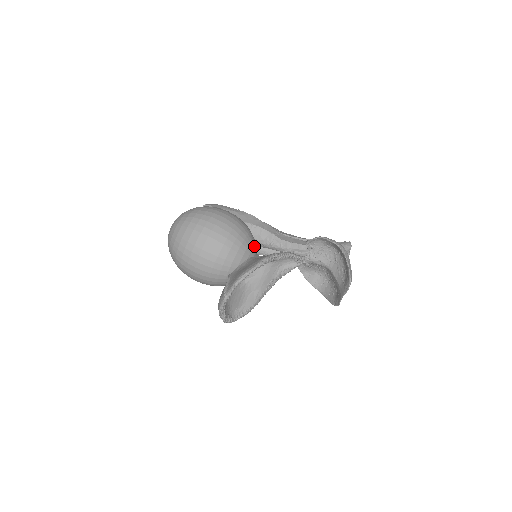
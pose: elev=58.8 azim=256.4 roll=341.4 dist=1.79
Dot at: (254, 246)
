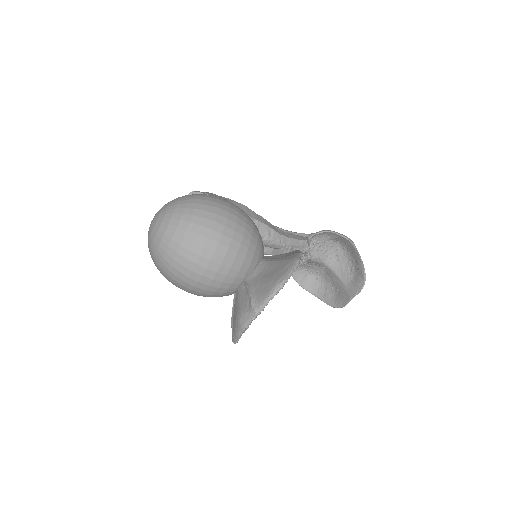
Dot at: occluded
